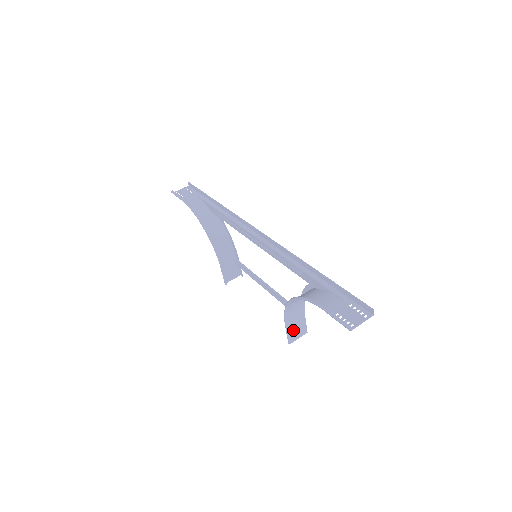
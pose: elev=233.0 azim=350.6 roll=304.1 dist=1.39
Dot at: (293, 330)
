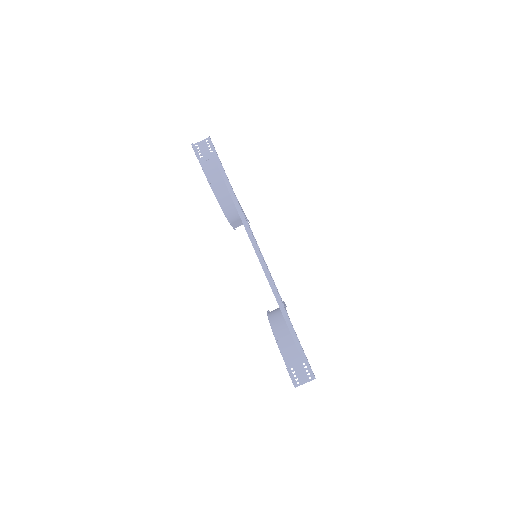
Dot at: occluded
